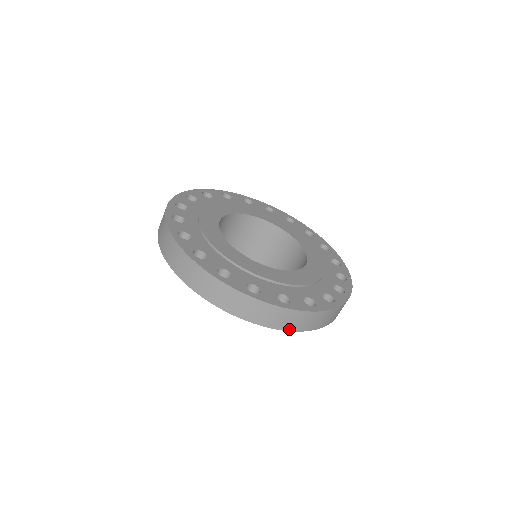
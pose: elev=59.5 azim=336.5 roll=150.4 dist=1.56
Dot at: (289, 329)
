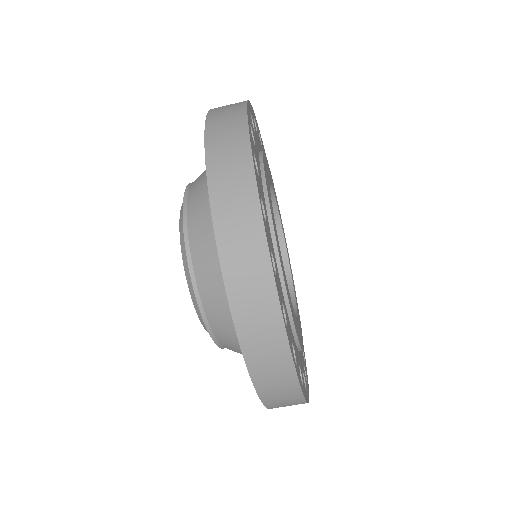
Dot at: (271, 407)
